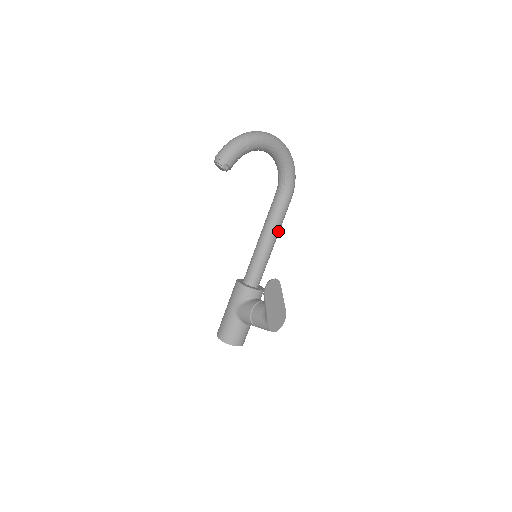
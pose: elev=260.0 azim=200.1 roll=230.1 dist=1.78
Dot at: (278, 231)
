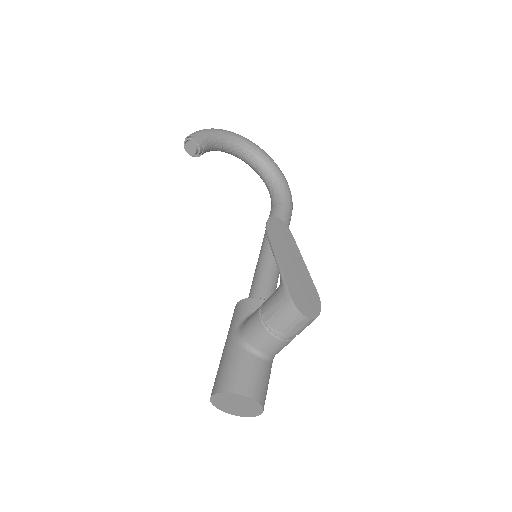
Dot at: occluded
